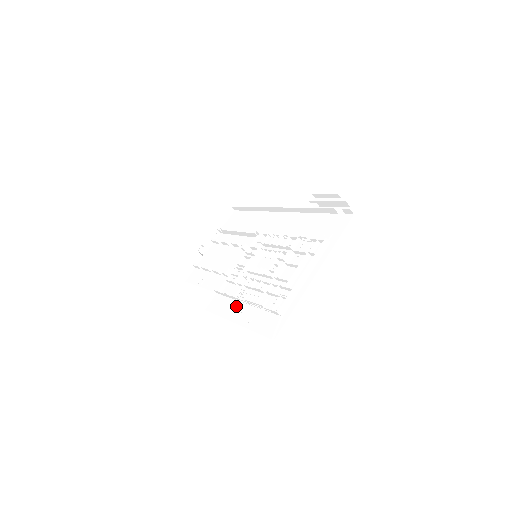
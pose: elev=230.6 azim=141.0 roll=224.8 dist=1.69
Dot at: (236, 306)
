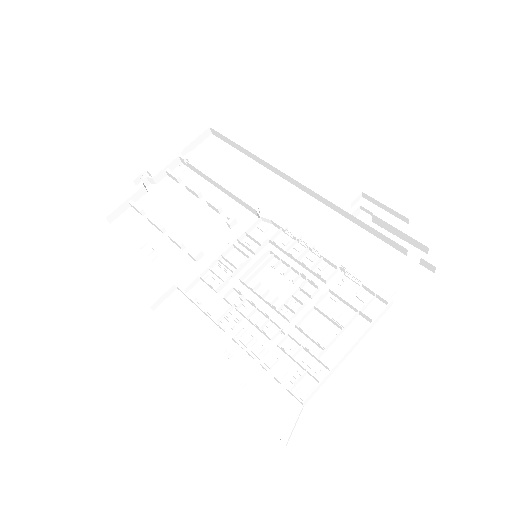
Dot at: (216, 337)
